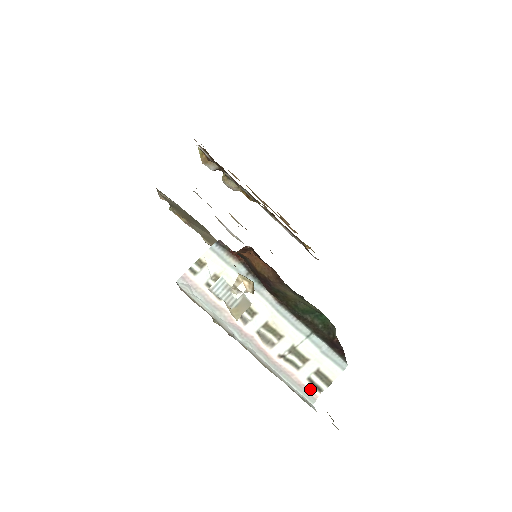
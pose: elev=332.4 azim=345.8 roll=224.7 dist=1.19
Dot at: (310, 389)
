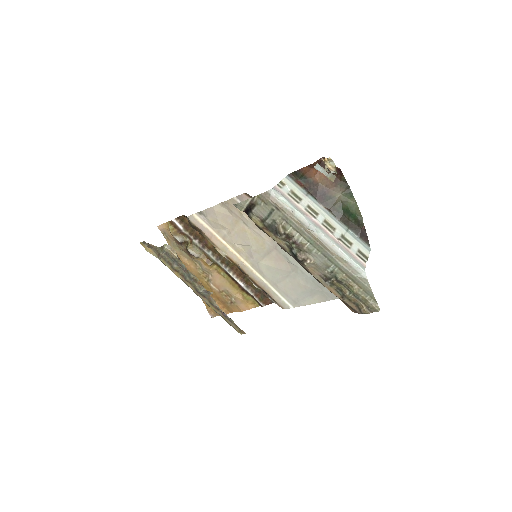
Dot at: (360, 260)
